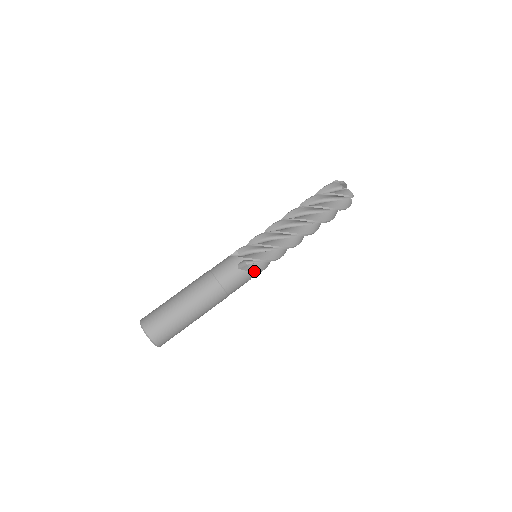
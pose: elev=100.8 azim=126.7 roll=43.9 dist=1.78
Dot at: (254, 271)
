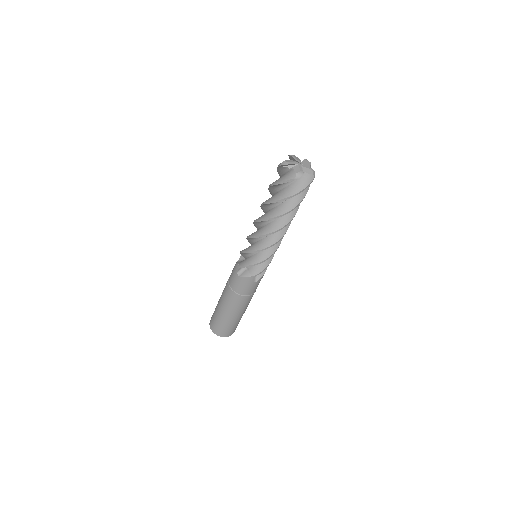
Dot at: (265, 269)
